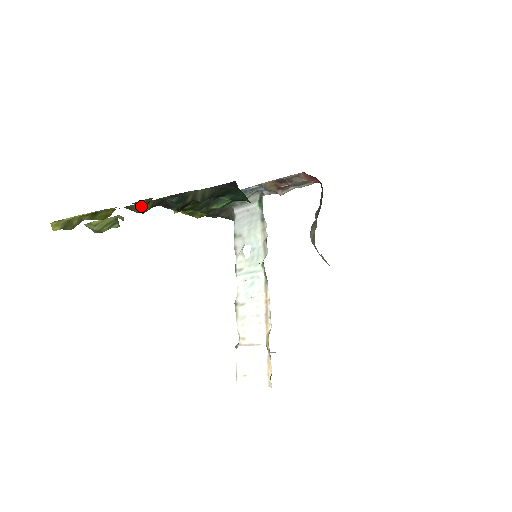
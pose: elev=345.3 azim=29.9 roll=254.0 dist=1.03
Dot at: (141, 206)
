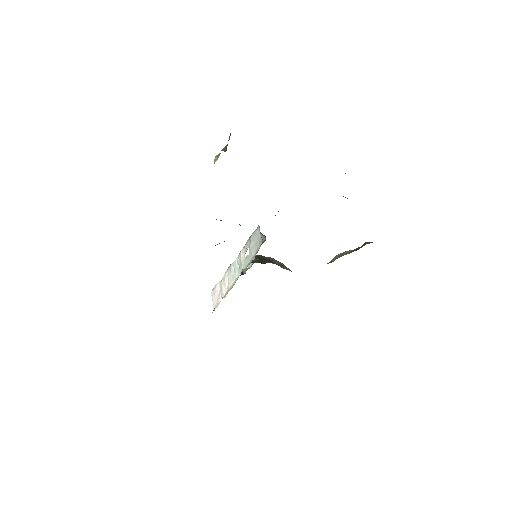
Dot at: occluded
